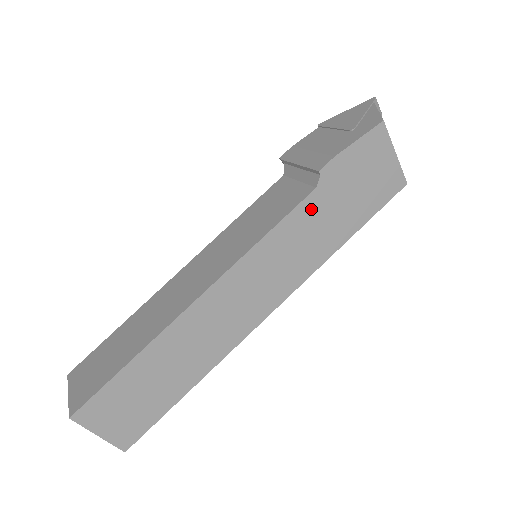
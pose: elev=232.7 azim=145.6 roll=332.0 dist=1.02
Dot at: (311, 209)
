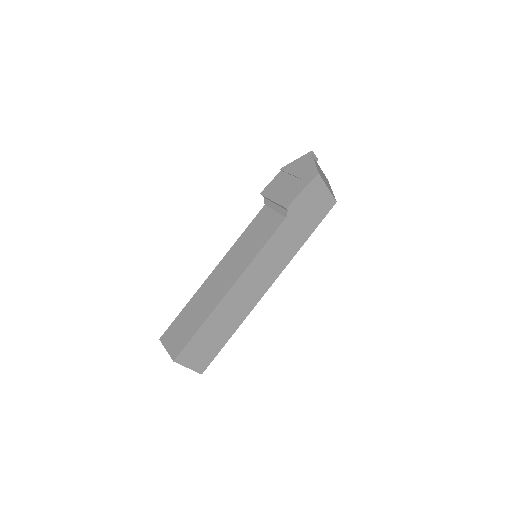
Dot at: (285, 229)
